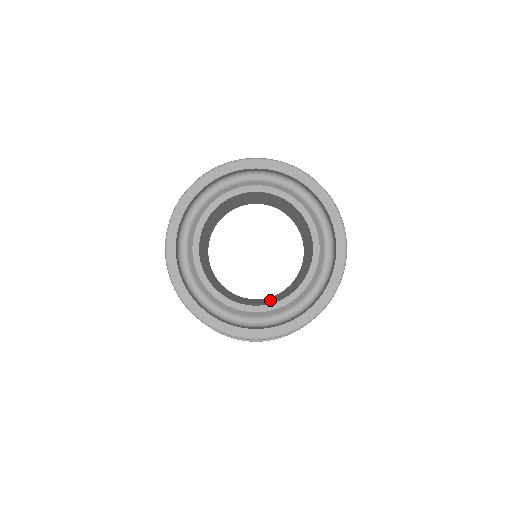
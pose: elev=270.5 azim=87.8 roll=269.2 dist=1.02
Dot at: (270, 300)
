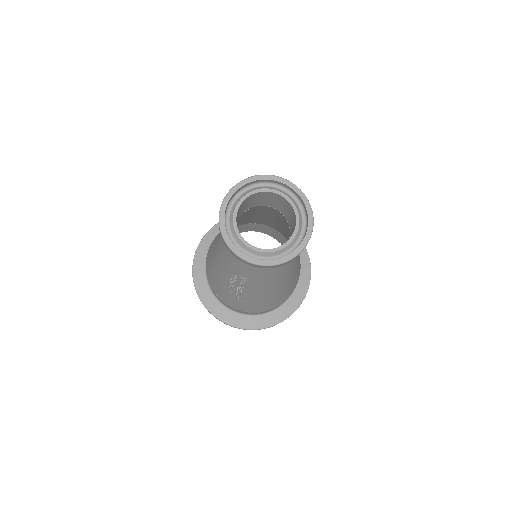
Dot at: occluded
